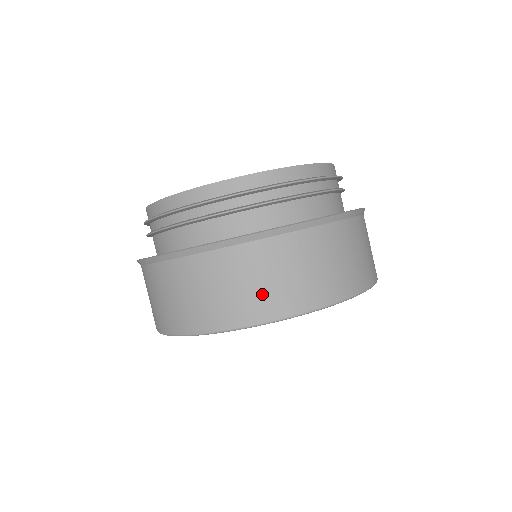
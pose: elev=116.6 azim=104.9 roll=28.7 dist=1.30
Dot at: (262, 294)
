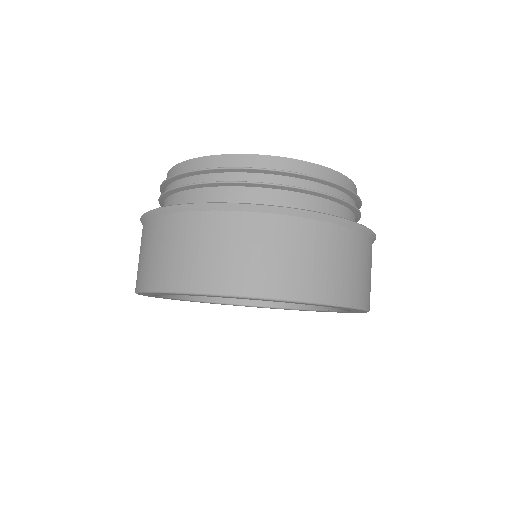
Dot at: (207, 263)
